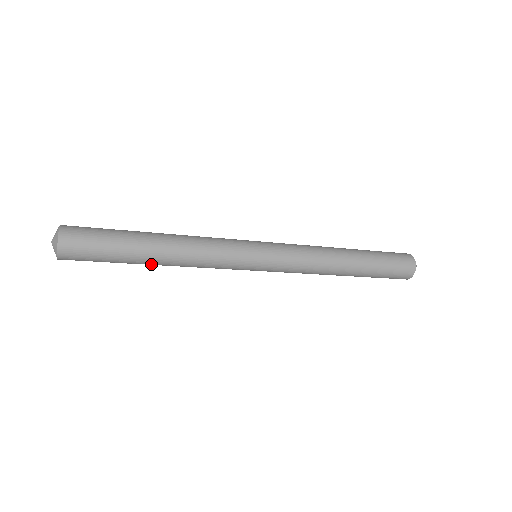
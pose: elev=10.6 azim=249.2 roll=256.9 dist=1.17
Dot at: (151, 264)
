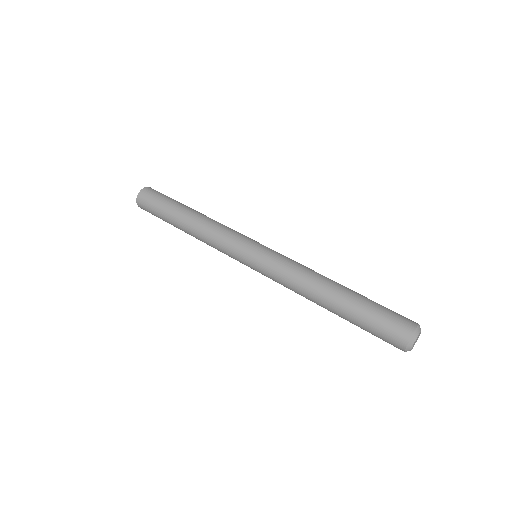
Dot at: occluded
